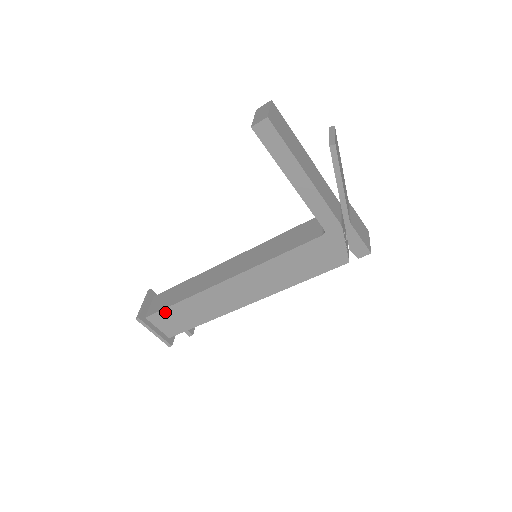
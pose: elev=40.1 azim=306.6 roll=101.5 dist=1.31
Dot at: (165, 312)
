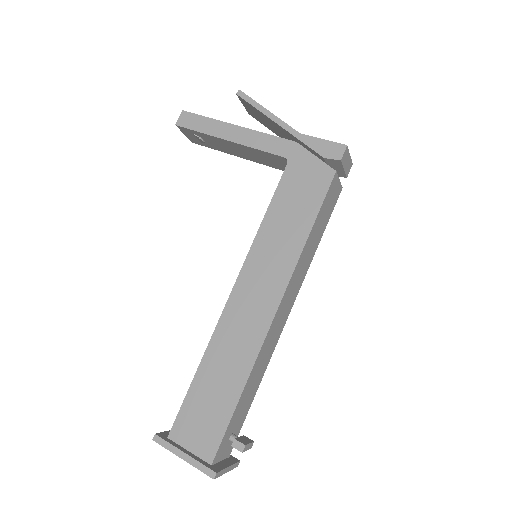
Dot at: (187, 406)
